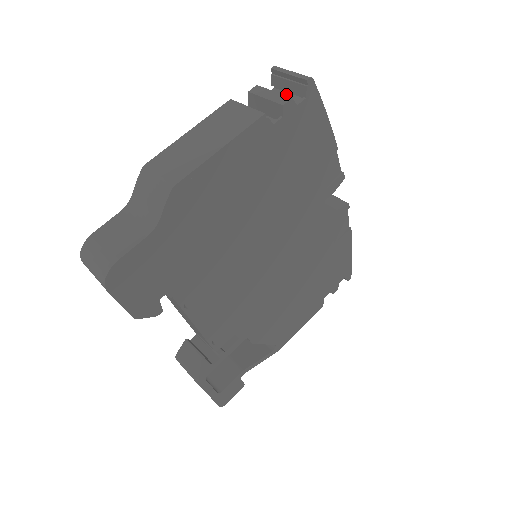
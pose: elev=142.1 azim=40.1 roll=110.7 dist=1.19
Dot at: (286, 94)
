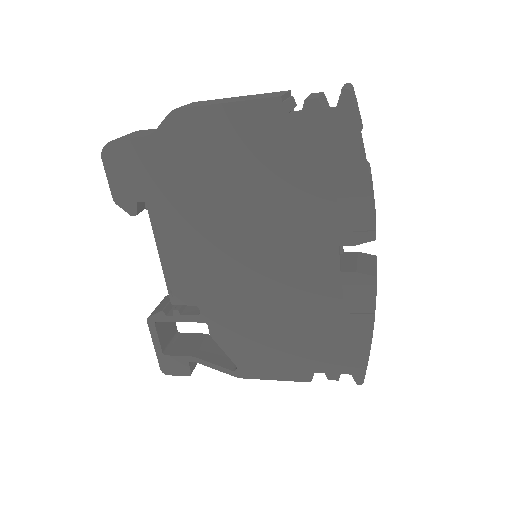
Dot at: occluded
